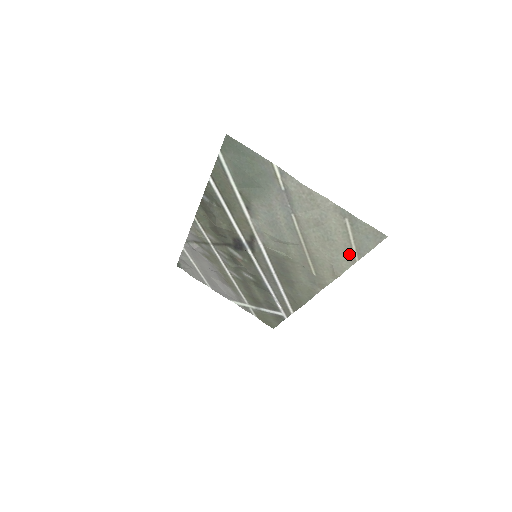
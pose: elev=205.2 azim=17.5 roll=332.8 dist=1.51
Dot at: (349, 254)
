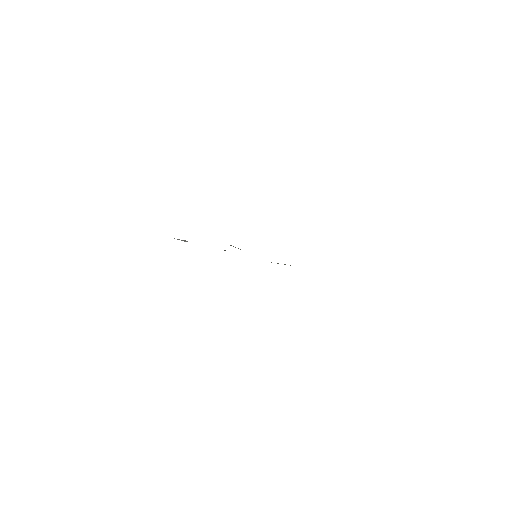
Dot at: occluded
